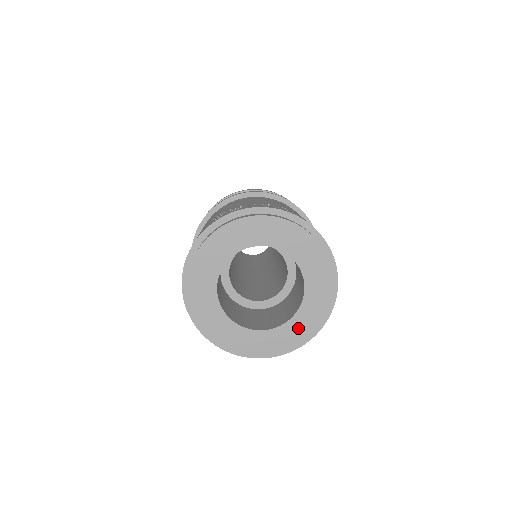
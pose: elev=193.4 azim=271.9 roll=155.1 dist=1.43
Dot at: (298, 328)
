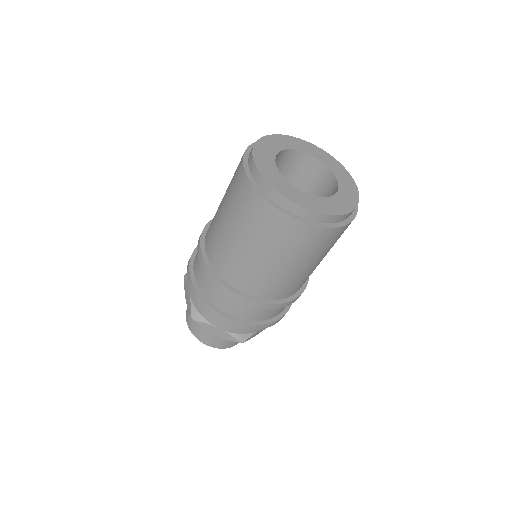
Dot at: (344, 199)
